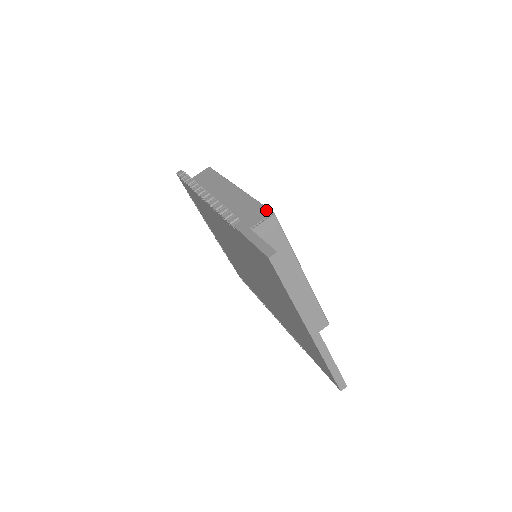
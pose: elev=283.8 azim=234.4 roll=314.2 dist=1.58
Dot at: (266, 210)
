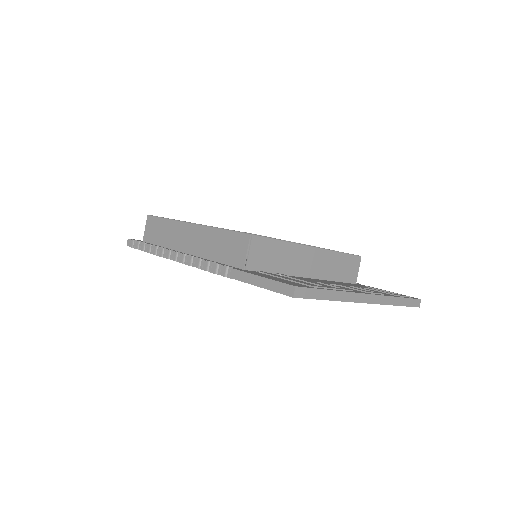
Dot at: (241, 236)
